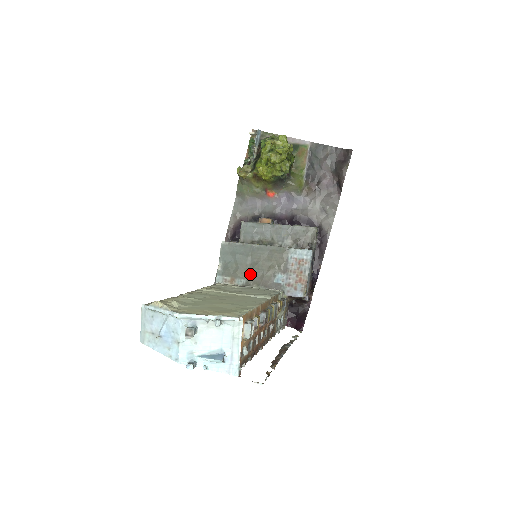
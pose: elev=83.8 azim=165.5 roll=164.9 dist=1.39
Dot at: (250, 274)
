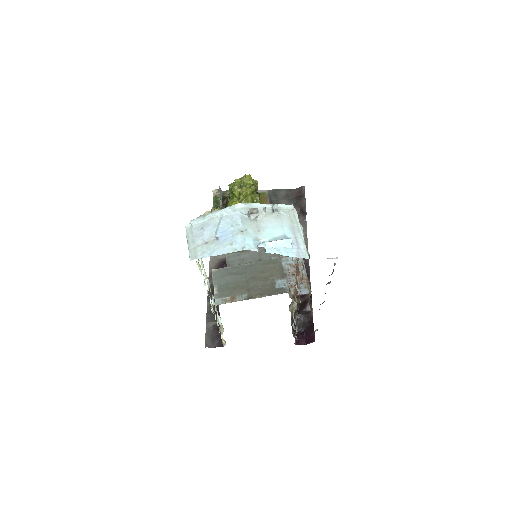
Dot at: (249, 288)
